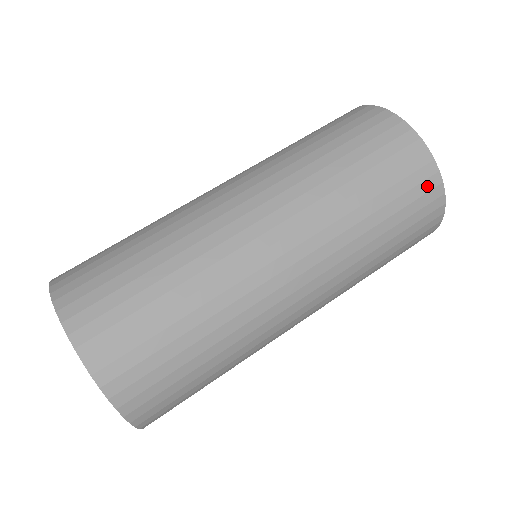
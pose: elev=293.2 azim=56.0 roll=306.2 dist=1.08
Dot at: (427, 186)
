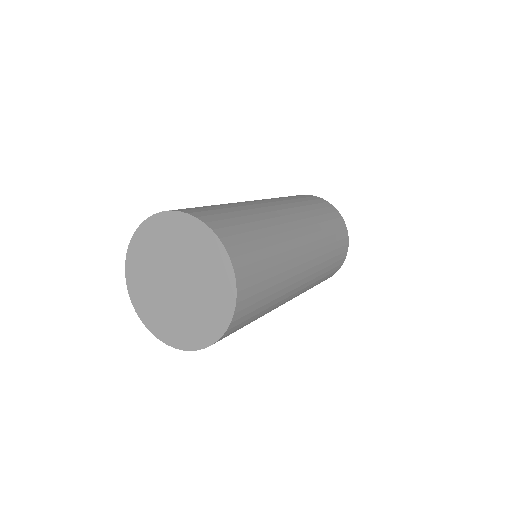
Dot at: (345, 242)
